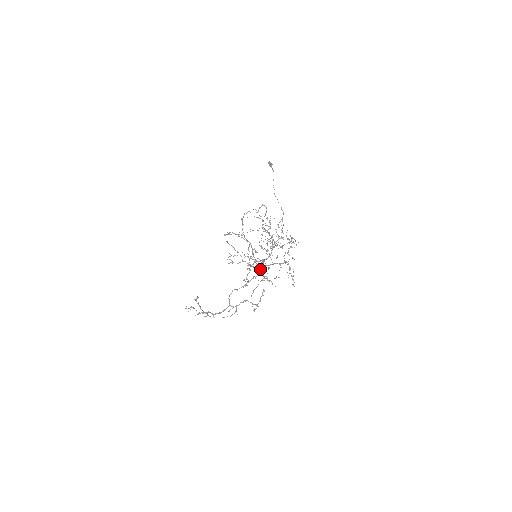
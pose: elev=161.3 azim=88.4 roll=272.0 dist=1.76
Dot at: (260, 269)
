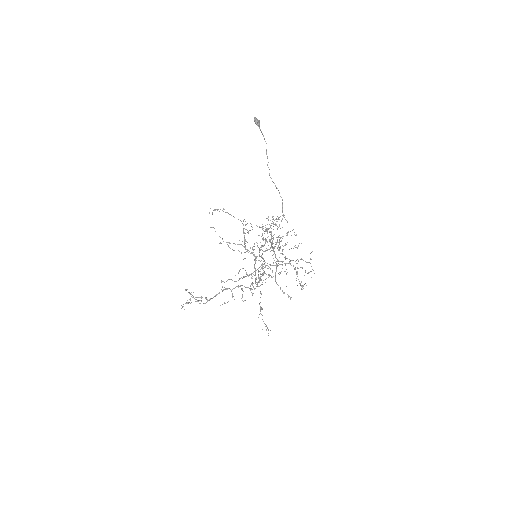
Dot at: occluded
